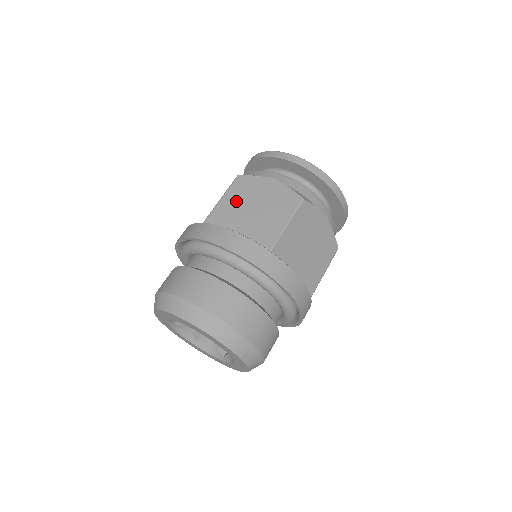
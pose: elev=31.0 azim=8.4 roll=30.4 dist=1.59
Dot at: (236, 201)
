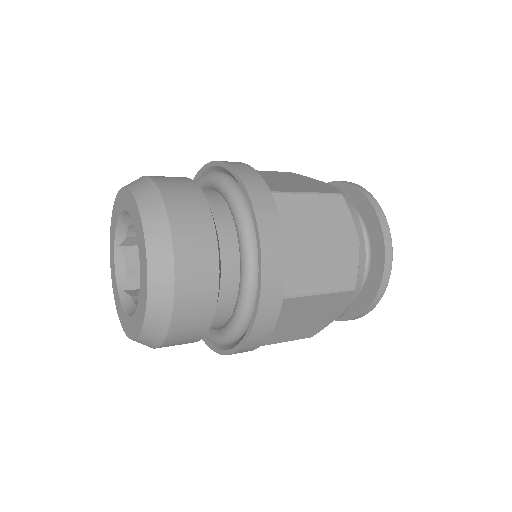
Dot at: (315, 214)
